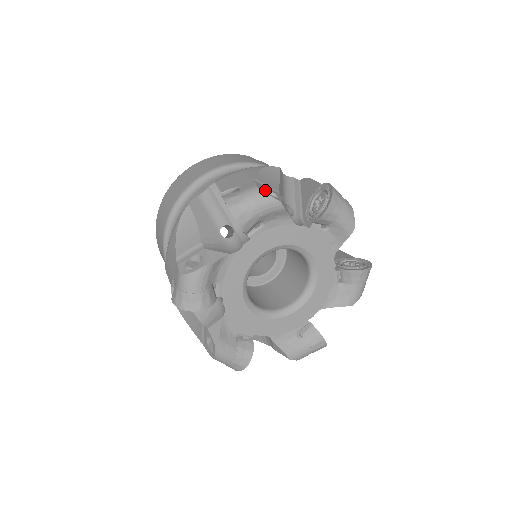
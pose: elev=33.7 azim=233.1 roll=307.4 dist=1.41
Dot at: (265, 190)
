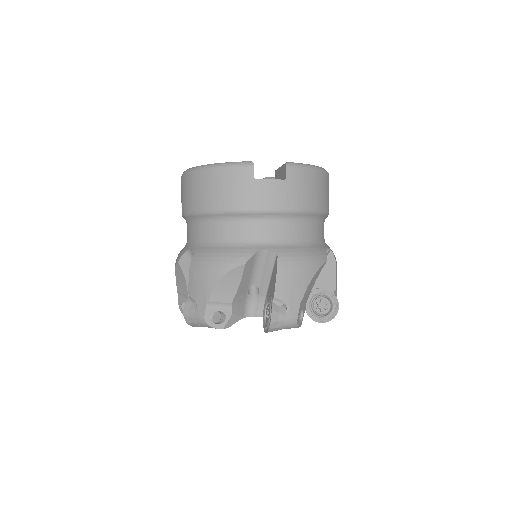
Dot at: (211, 320)
